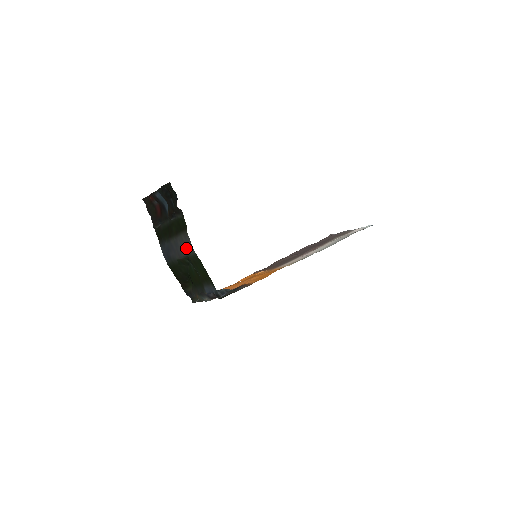
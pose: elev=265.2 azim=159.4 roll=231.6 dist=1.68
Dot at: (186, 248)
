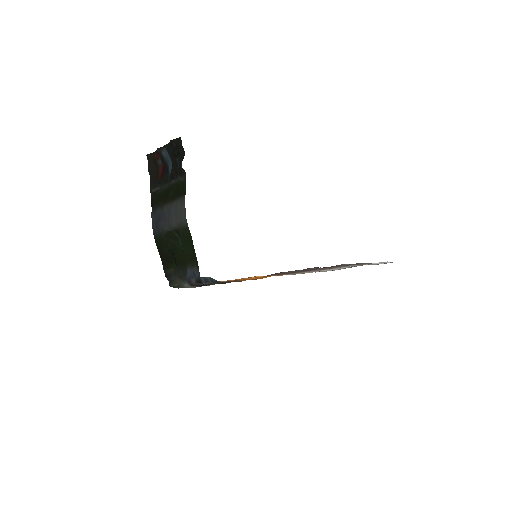
Dot at: (179, 217)
